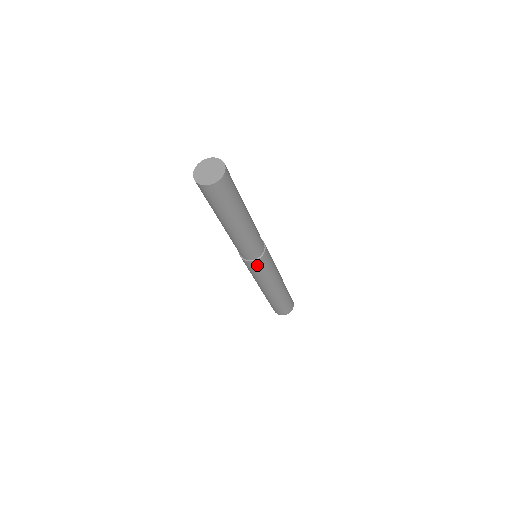
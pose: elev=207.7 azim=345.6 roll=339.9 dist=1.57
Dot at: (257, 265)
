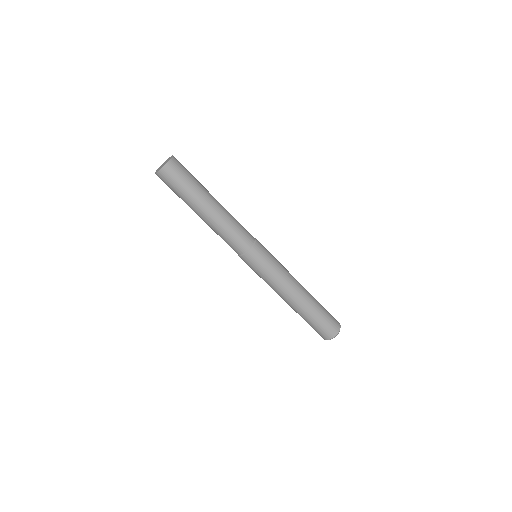
Dot at: (246, 262)
